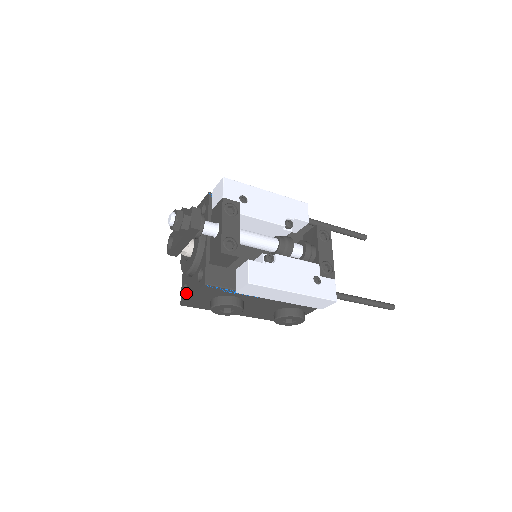
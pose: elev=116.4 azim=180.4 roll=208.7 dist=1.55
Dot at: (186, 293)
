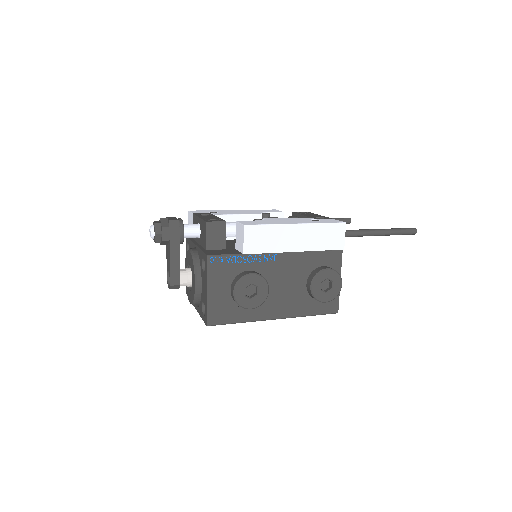
Dot at: occluded
